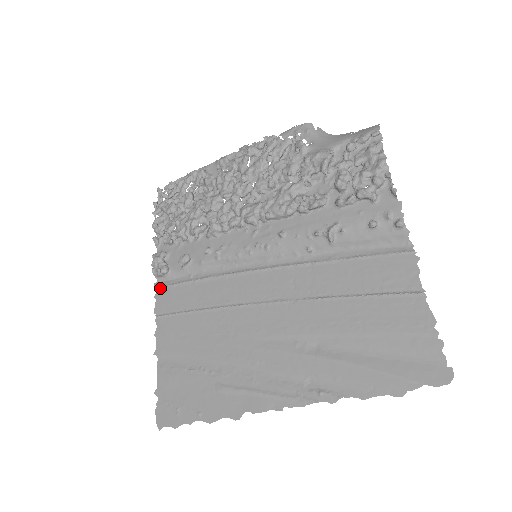
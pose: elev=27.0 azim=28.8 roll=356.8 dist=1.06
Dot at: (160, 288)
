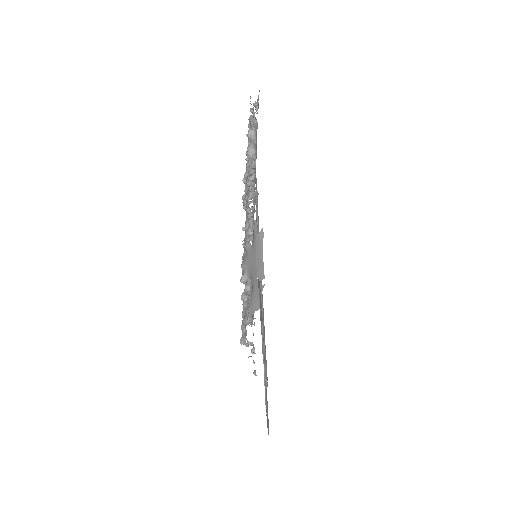
Dot at: (256, 187)
